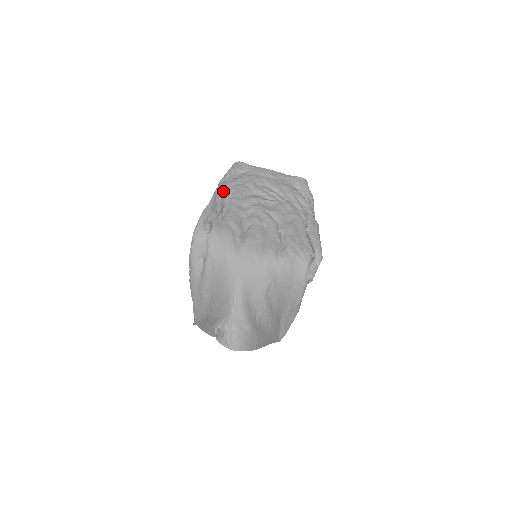
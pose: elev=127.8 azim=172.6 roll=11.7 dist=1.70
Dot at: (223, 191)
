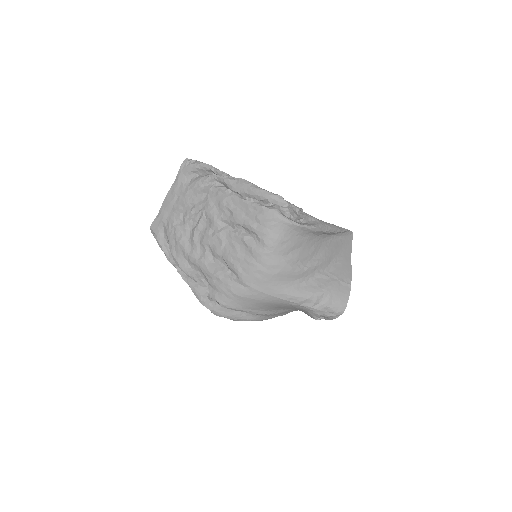
Dot at: (179, 265)
